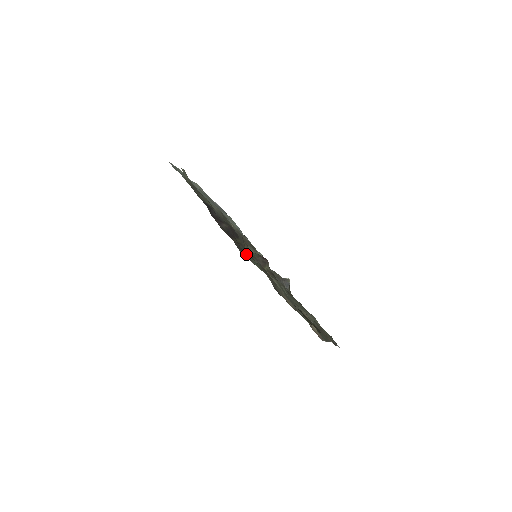
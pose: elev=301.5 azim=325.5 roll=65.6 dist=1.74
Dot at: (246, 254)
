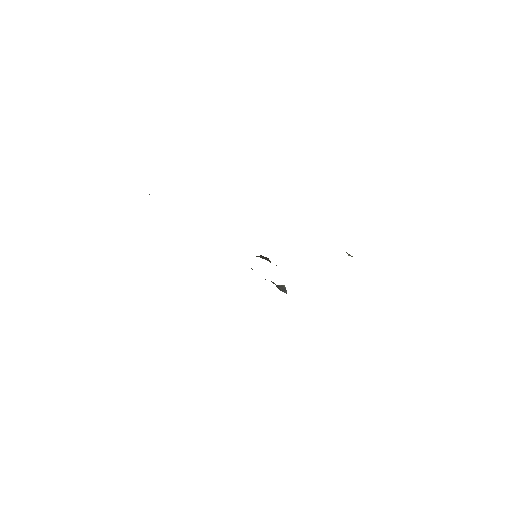
Dot at: occluded
